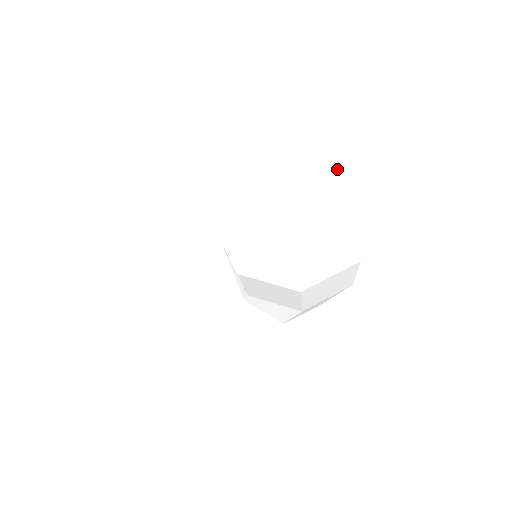
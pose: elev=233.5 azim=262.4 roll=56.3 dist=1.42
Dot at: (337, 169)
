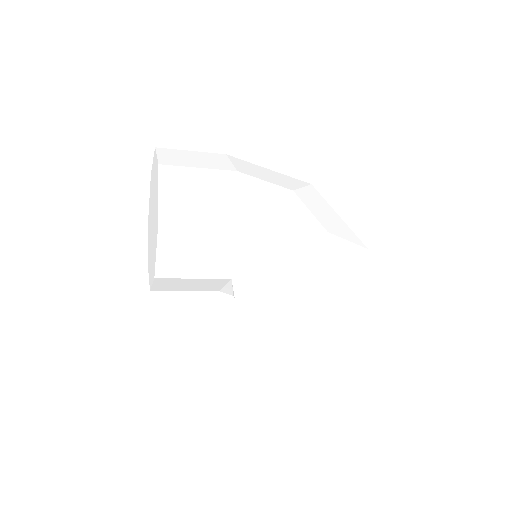
Dot at: (379, 324)
